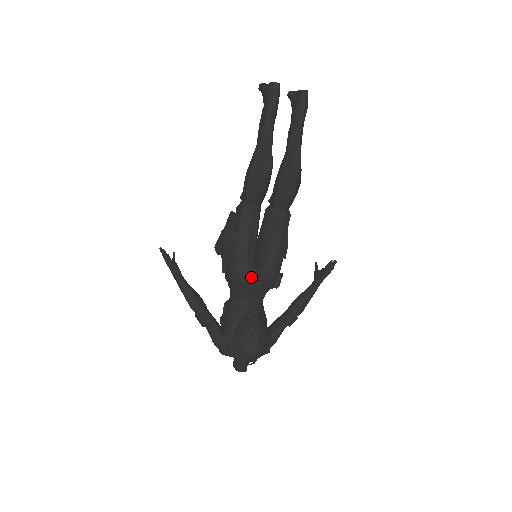
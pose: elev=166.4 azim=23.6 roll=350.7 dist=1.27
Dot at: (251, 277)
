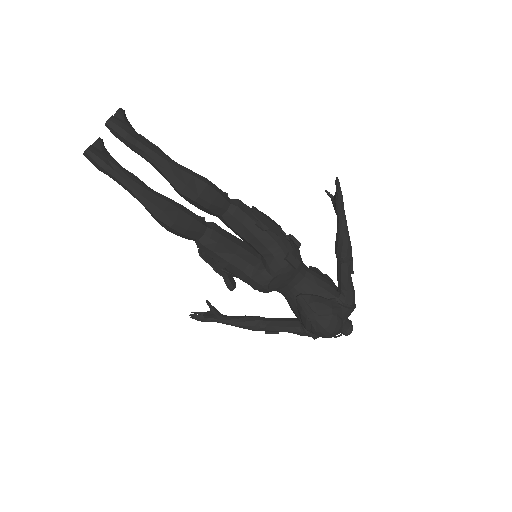
Dot at: (263, 284)
